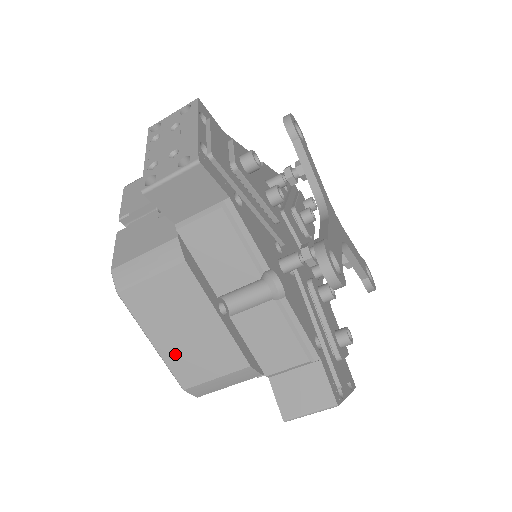
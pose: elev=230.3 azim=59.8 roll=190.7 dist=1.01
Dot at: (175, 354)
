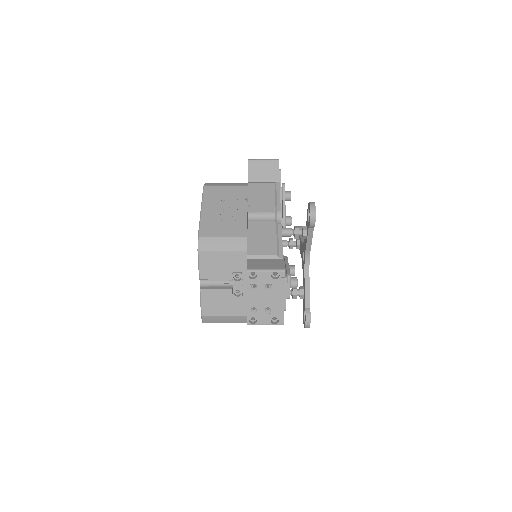
Dot at: occluded
